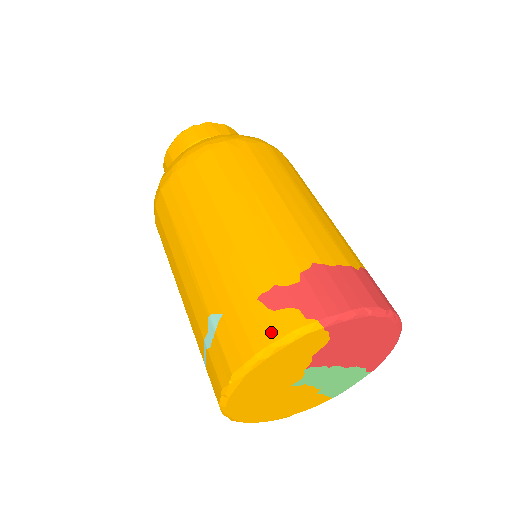
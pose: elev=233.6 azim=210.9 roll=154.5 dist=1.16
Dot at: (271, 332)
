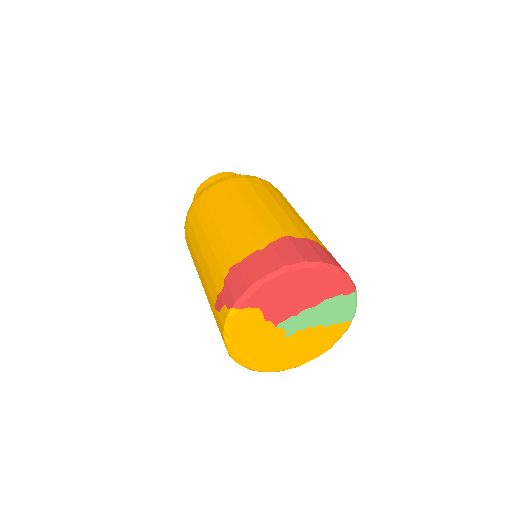
Dot at: (221, 326)
